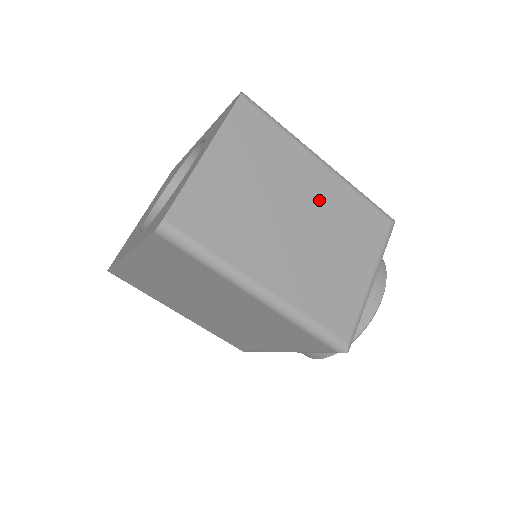
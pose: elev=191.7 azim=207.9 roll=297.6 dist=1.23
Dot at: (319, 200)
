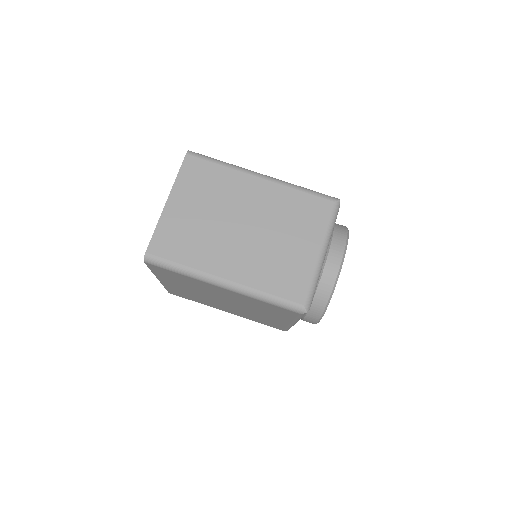
Dot at: (261, 205)
